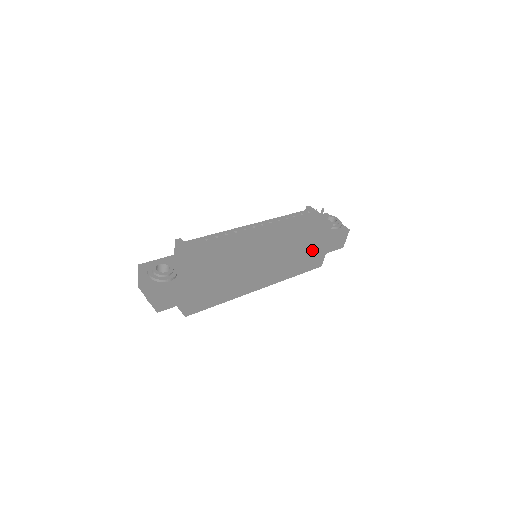
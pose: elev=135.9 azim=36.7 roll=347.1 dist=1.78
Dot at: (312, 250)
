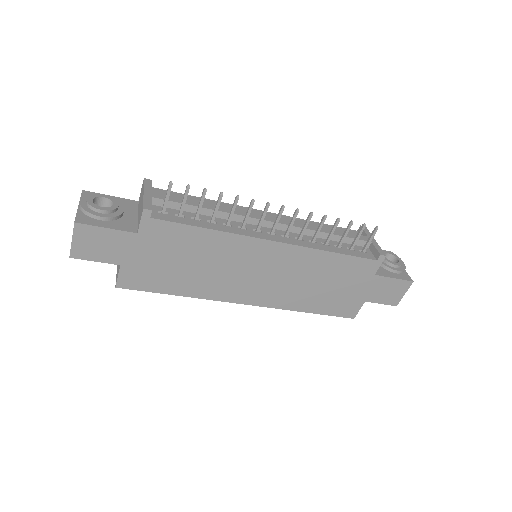
Dot at: (343, 284)
